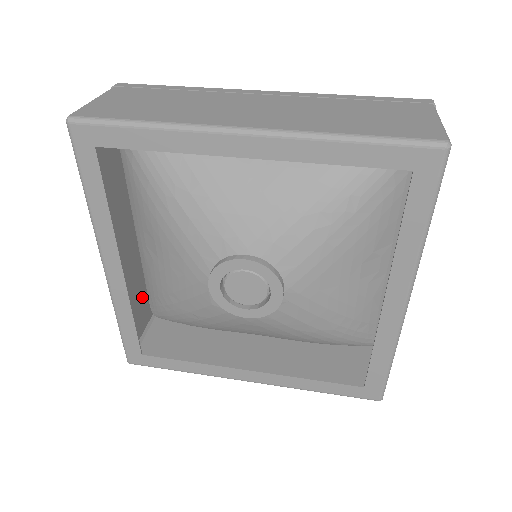
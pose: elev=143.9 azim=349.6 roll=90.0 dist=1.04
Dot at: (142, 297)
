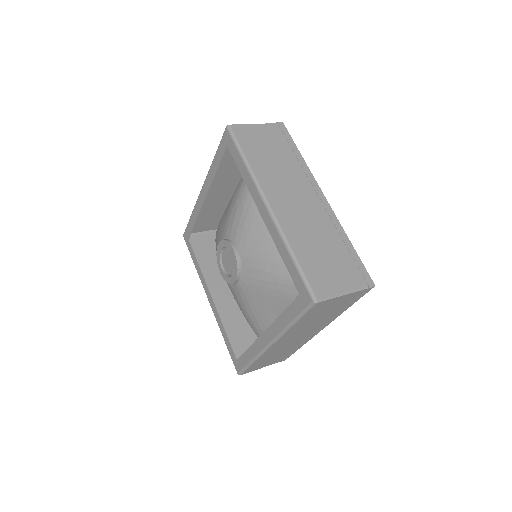
Dot at: occluded
